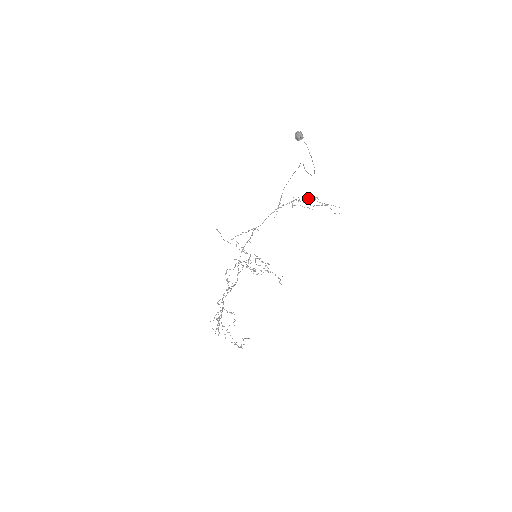
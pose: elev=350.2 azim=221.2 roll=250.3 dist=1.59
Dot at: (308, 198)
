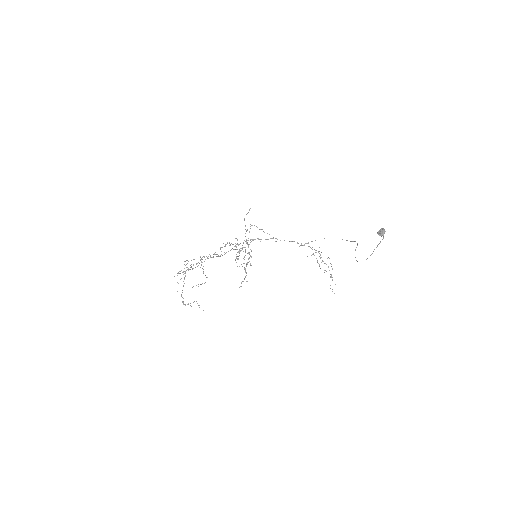
Dot at: occluded
